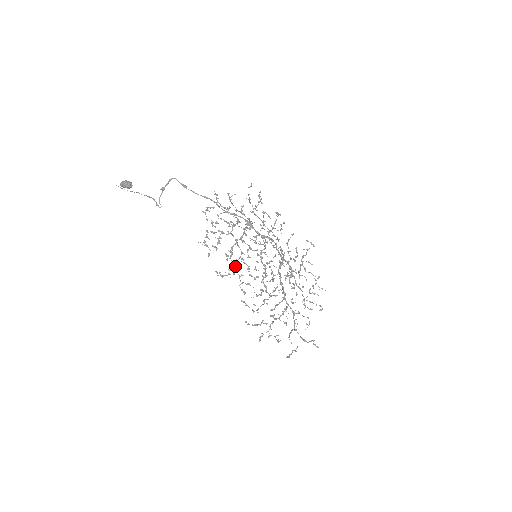
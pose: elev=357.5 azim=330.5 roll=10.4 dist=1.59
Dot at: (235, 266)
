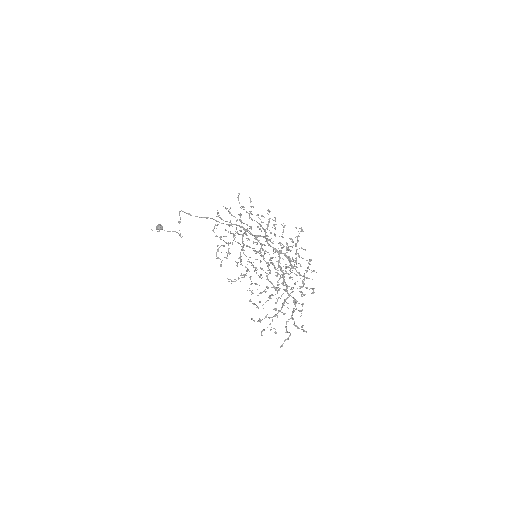
Dot at: (246, 270)
